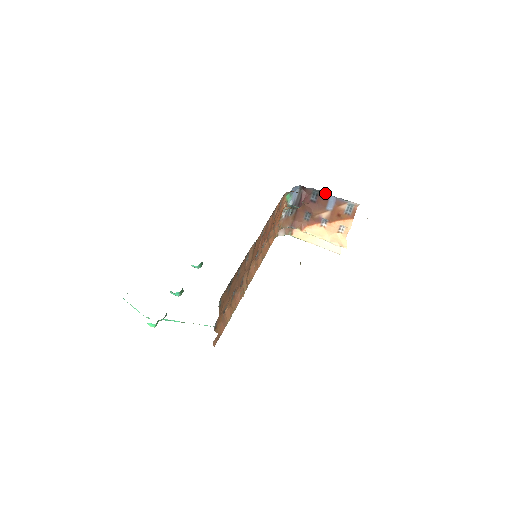
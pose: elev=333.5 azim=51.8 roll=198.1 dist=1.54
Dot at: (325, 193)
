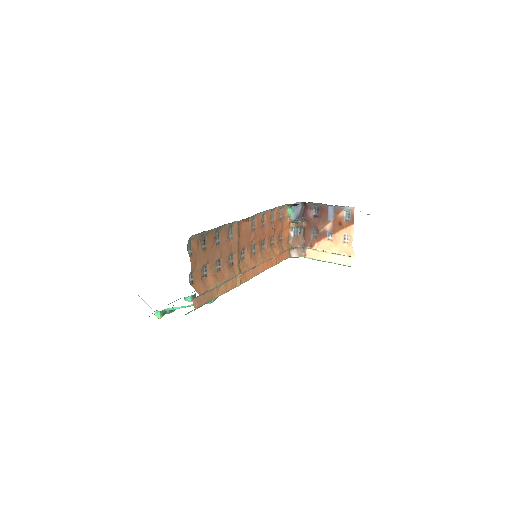
Dot at: (323, 205)
